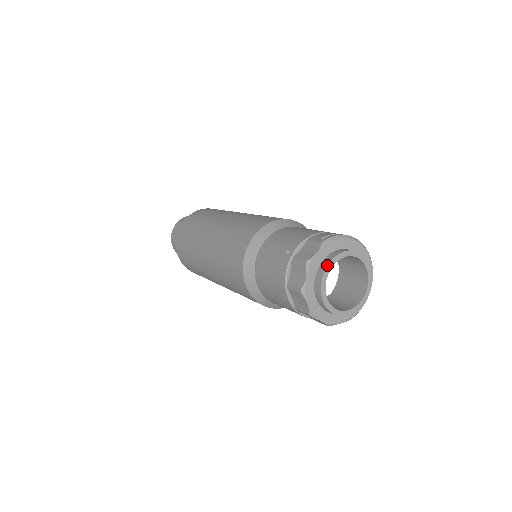
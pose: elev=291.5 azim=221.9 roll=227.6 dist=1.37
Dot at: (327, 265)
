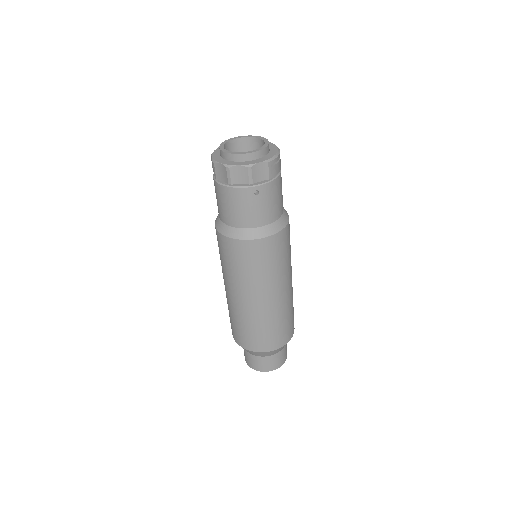
Dot at: (221, 144)
